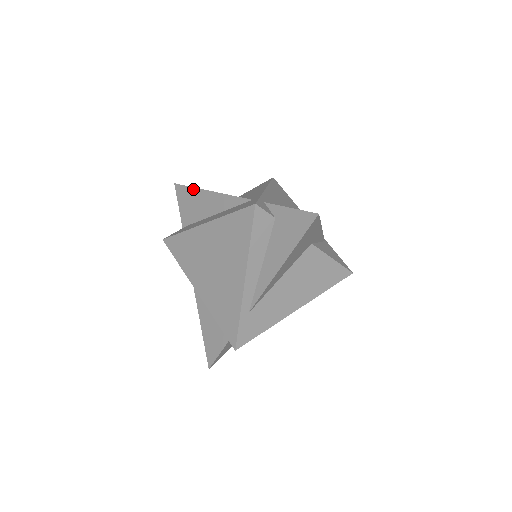
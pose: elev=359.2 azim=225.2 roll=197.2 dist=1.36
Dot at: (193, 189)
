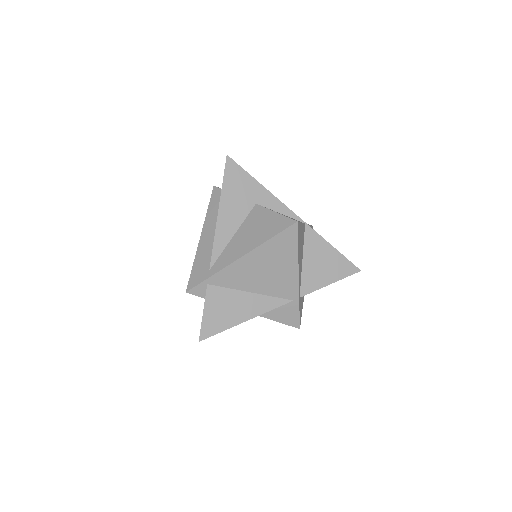
Dot at: (222, 187)
